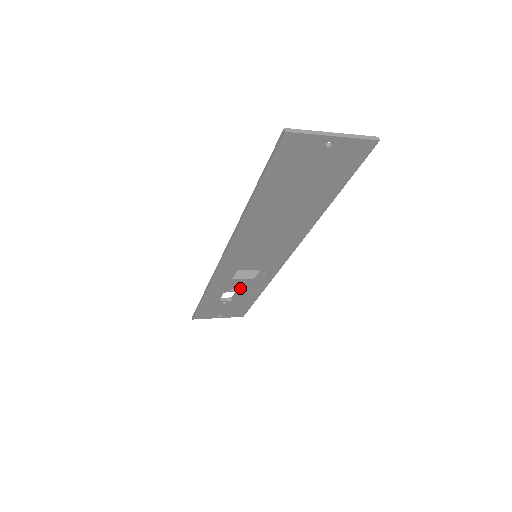
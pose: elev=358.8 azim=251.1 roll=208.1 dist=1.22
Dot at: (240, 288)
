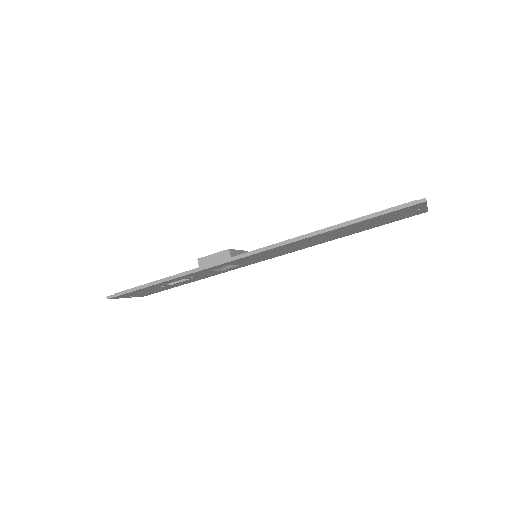
Dot at: (198, 276)
